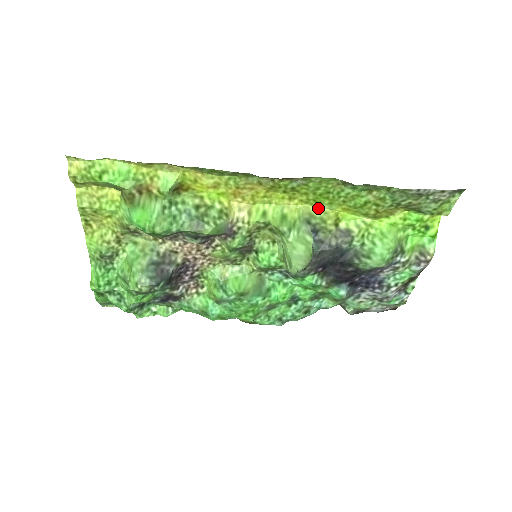
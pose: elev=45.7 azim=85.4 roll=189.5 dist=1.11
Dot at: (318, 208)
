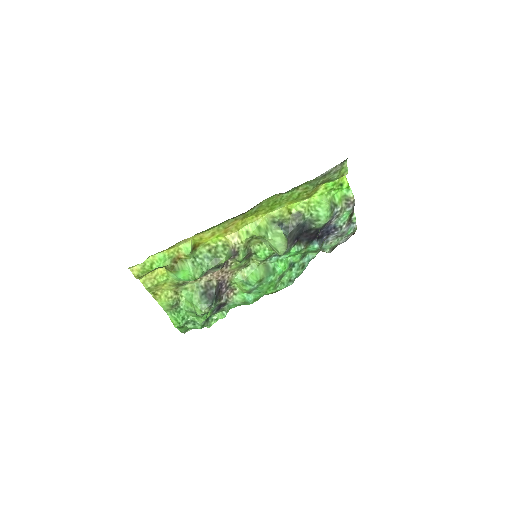
Dot at: (275, 211)
